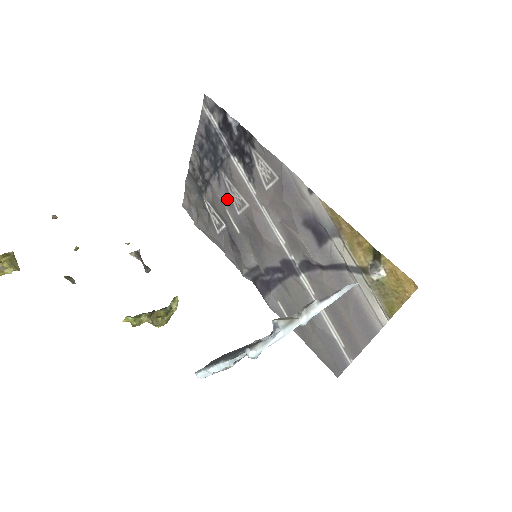
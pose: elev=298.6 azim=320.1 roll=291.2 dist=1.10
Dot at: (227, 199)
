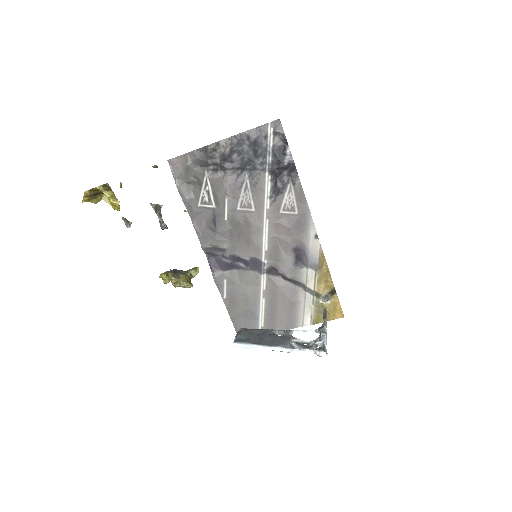
Dot at: (234, 193)
